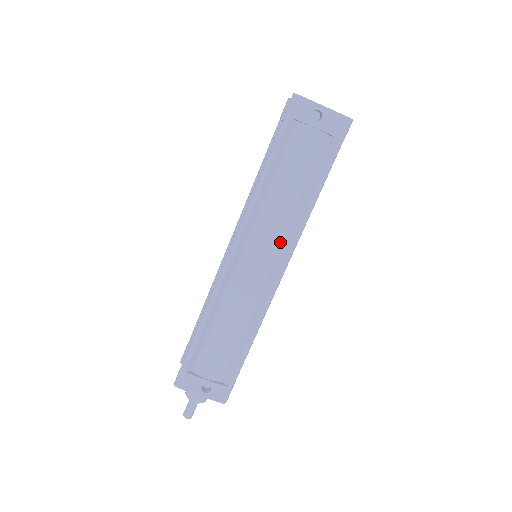
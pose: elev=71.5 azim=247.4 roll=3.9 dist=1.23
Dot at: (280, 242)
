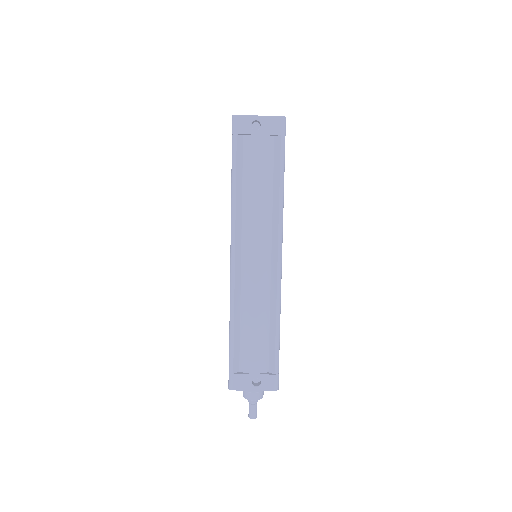
Dot at: (268, 235)
